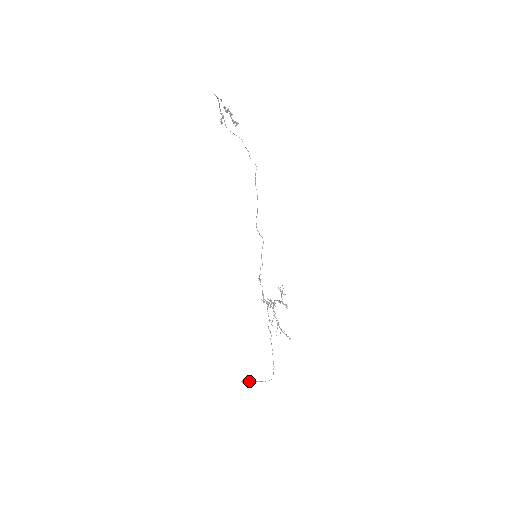
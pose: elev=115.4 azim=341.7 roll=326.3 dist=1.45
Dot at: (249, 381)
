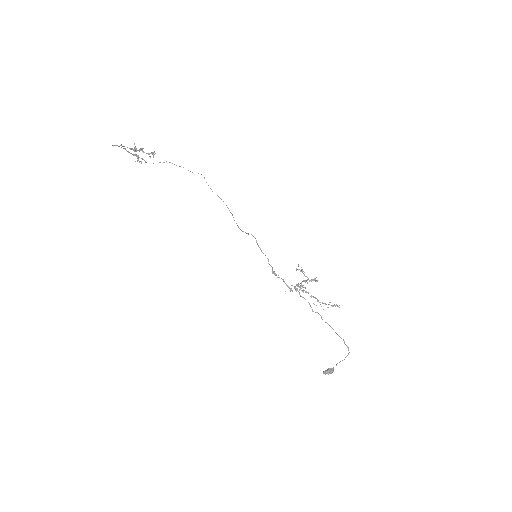
Dot at: (330, 368)
